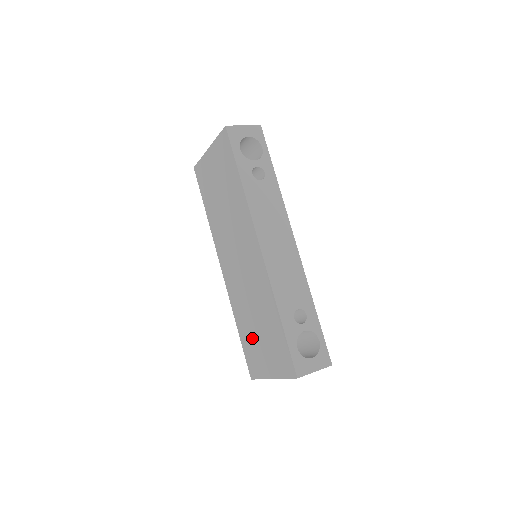
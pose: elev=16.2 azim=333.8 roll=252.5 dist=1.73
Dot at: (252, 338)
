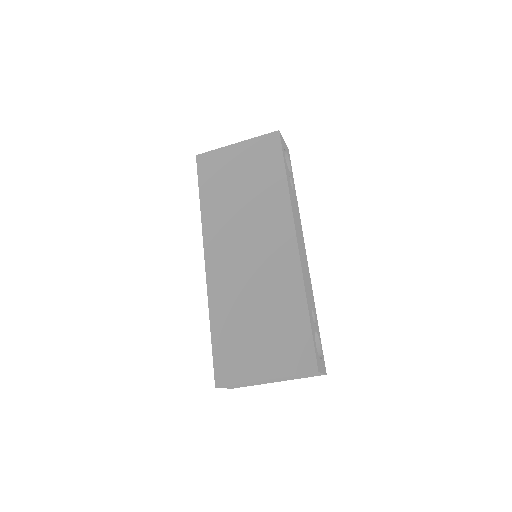
Dot at: (241, 335)
